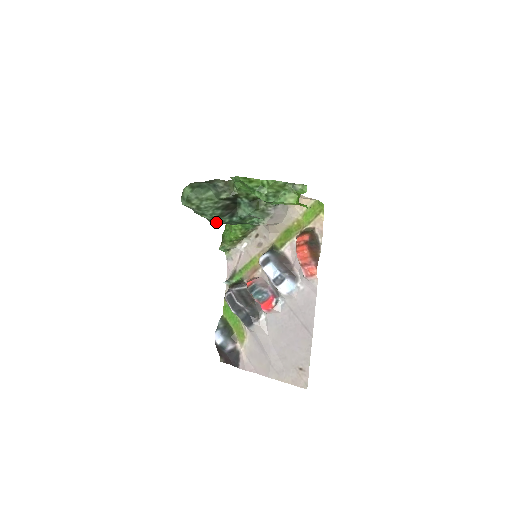
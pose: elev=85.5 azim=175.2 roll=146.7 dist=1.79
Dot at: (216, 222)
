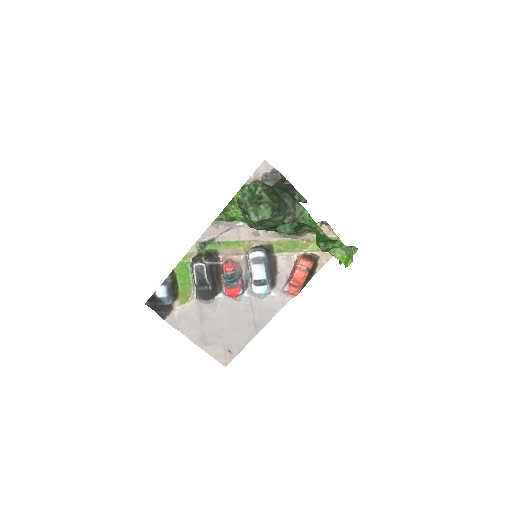
Dot at: (254, 228)
